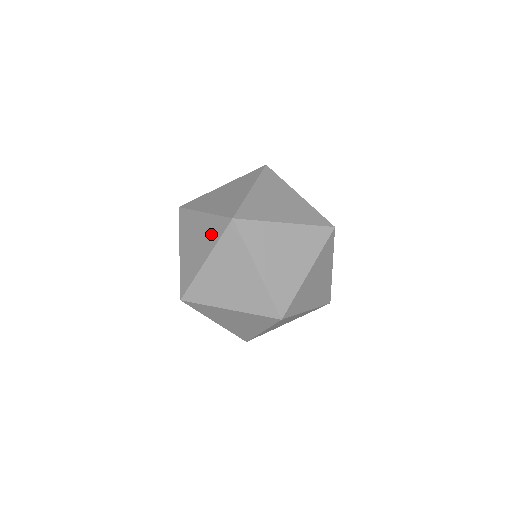
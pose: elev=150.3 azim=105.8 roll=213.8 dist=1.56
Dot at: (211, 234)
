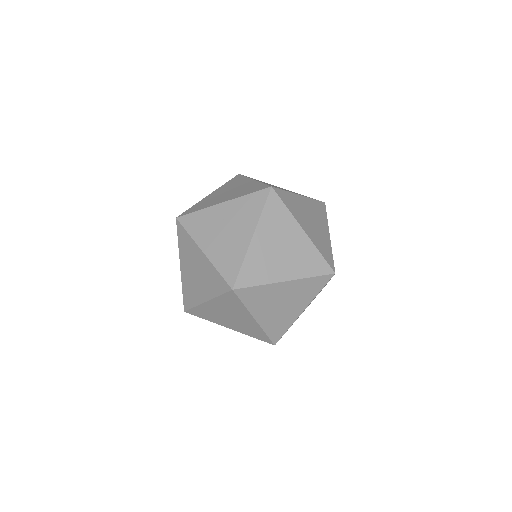
Dot at: (247, 212)
